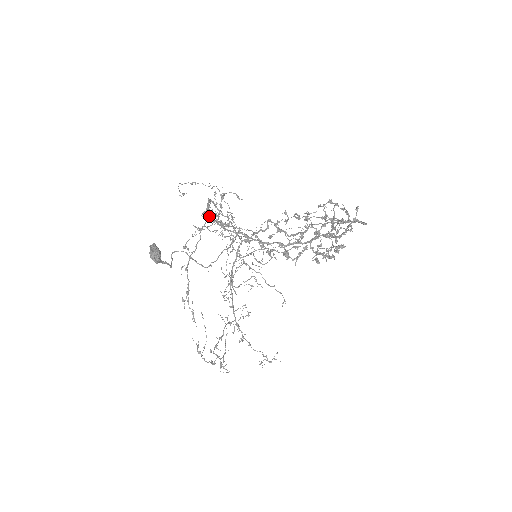
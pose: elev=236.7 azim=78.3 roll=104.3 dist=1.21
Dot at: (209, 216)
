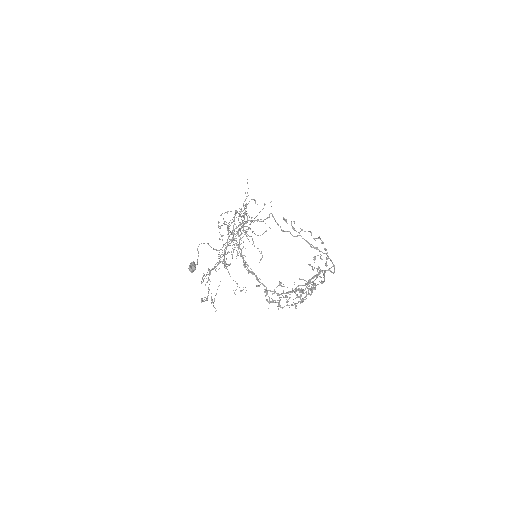
Dot at: occluded
